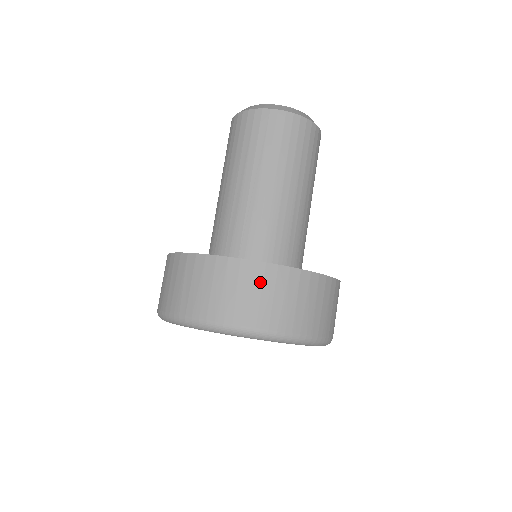
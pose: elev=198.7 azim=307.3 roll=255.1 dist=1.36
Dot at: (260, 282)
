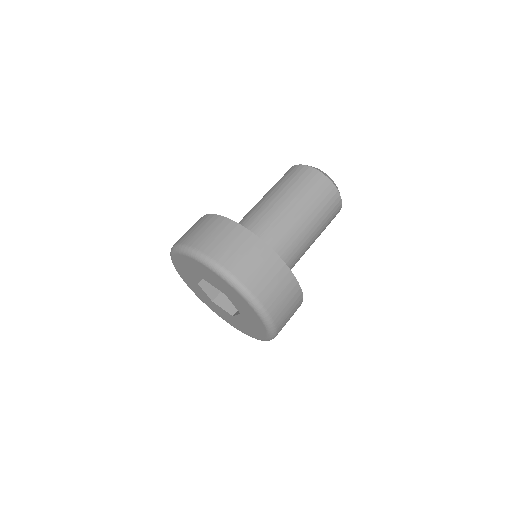
Dot at: (281, 279)
